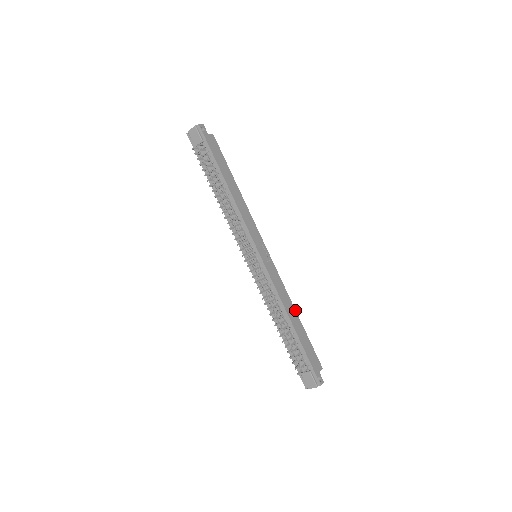
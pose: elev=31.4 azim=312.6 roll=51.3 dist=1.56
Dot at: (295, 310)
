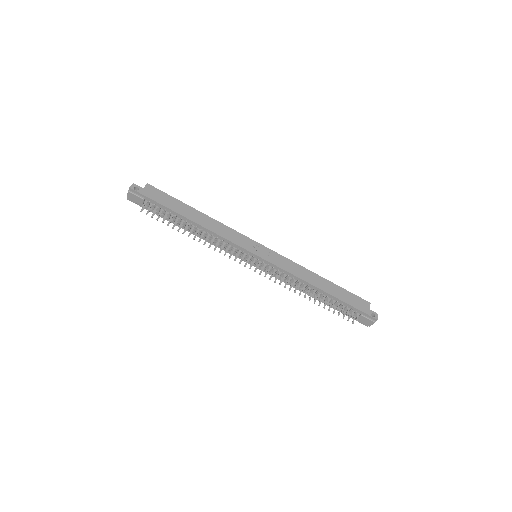
Dot at: (317, 275)
